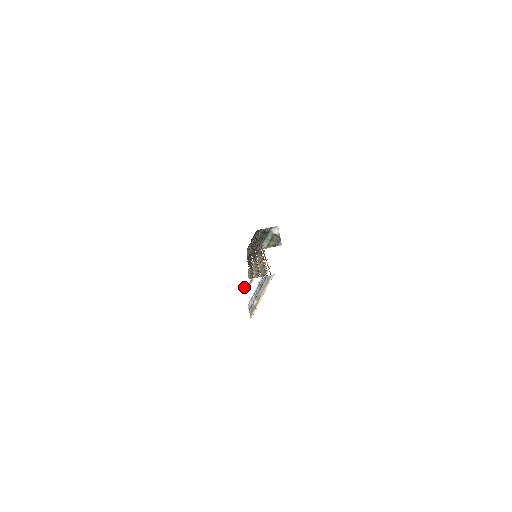
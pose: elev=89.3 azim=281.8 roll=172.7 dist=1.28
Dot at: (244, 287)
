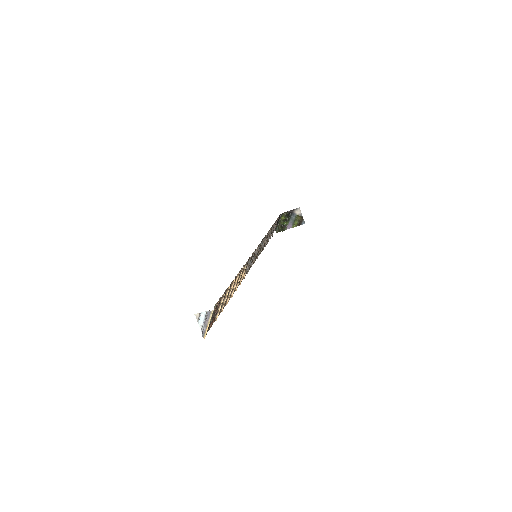
Dot at: (196, 318)
